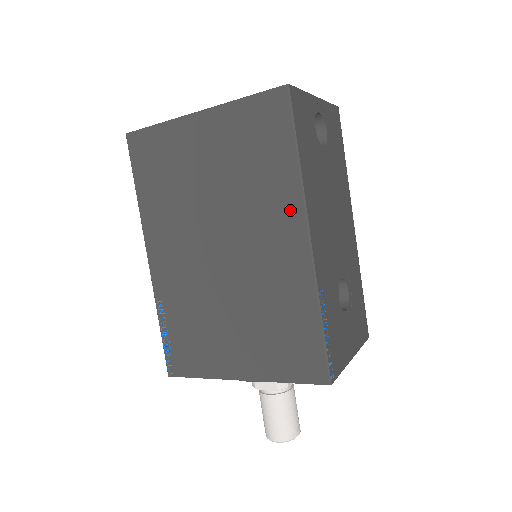
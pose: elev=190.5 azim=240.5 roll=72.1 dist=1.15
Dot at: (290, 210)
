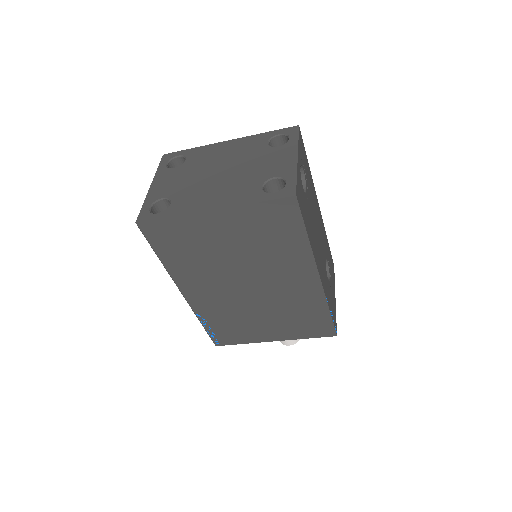
Dot at: (303, 264)
